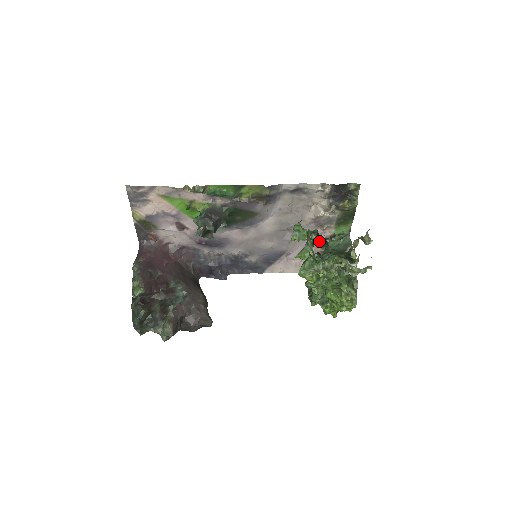
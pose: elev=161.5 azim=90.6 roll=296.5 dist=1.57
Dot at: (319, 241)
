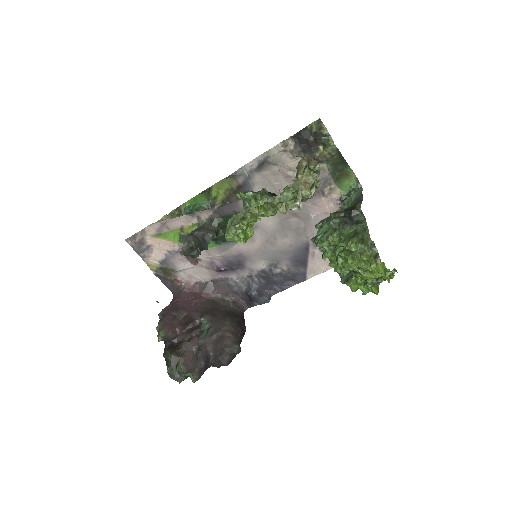
Dot at: occluded
